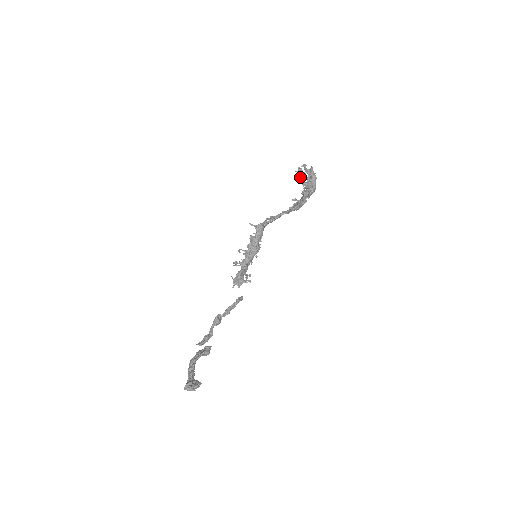
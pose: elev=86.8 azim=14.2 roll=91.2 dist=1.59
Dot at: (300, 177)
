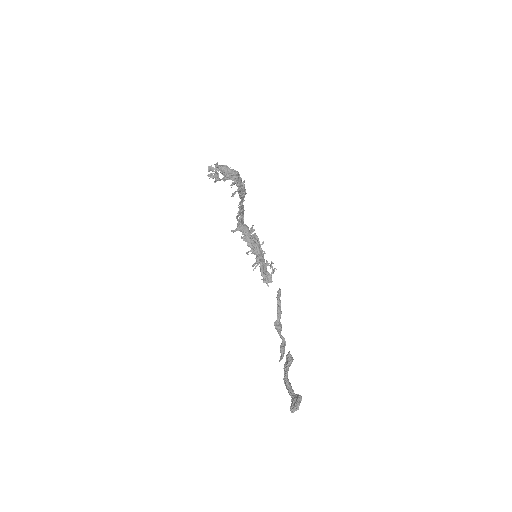
Dot at: (217, 179)
